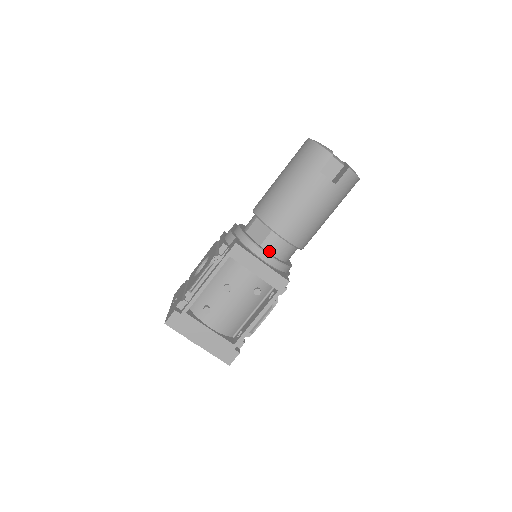
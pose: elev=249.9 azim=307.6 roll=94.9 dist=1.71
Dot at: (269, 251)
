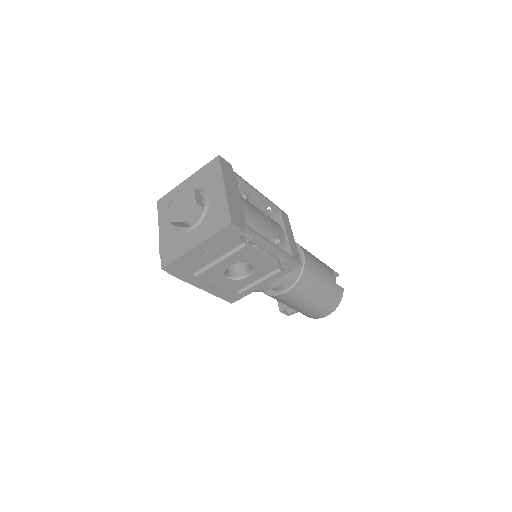
Dot at: occluded
